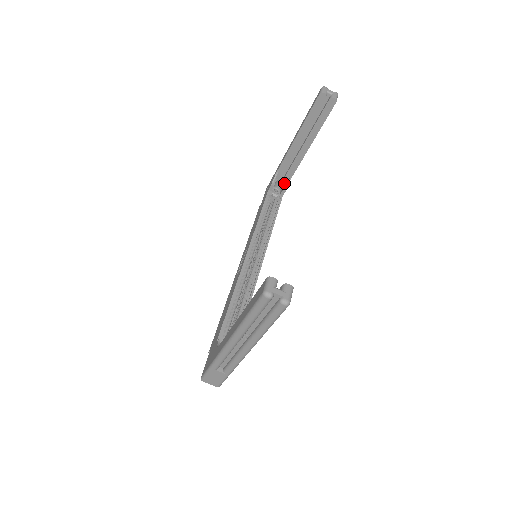
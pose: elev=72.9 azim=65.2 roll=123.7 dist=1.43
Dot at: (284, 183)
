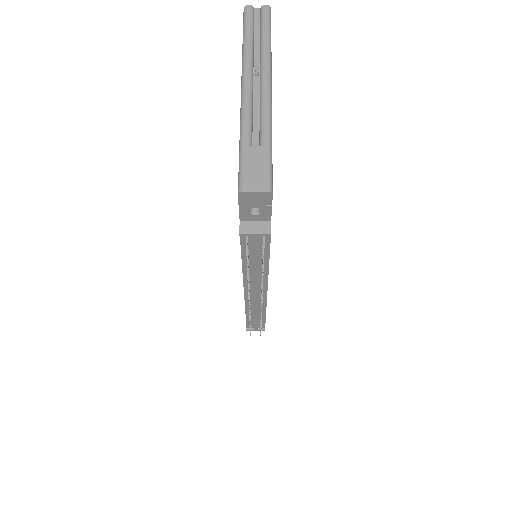
Dot at: occluded
